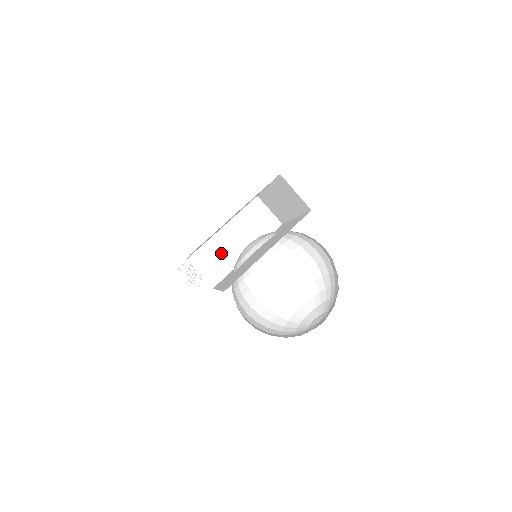
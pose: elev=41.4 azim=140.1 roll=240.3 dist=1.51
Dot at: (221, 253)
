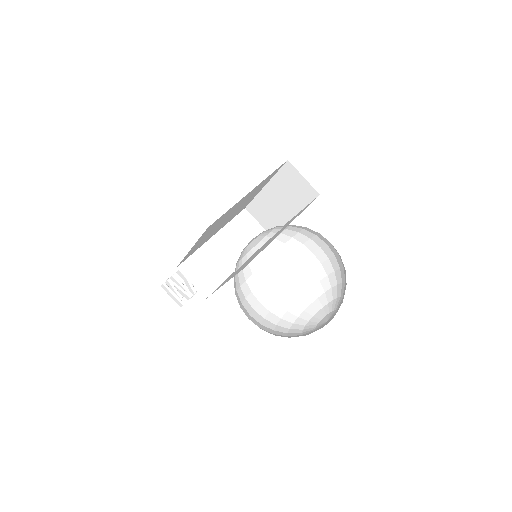
Dot at: (213, 262)
